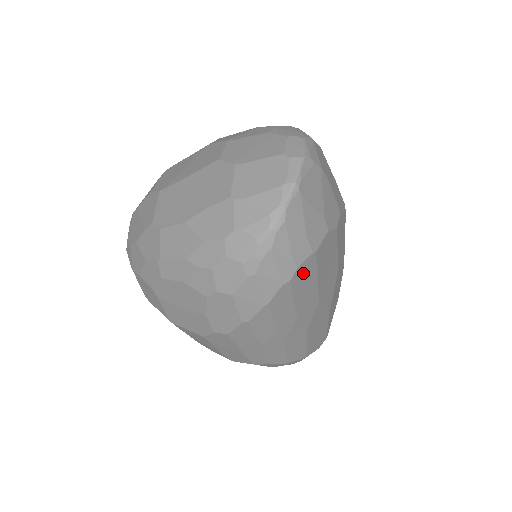
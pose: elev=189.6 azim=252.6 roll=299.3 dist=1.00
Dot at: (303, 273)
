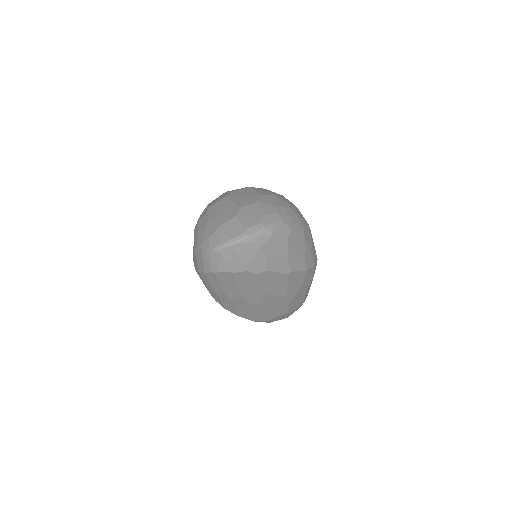
Dot at: (225, 276)
